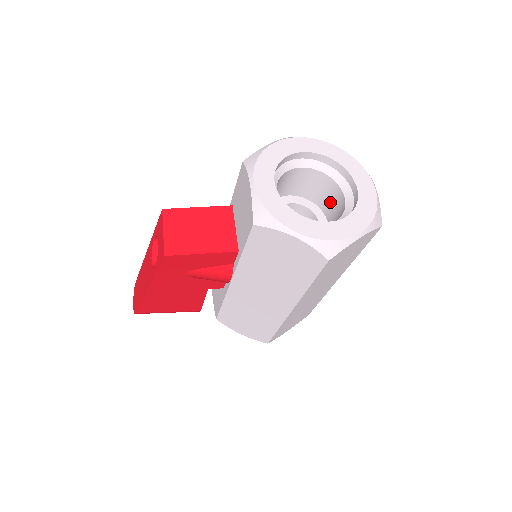
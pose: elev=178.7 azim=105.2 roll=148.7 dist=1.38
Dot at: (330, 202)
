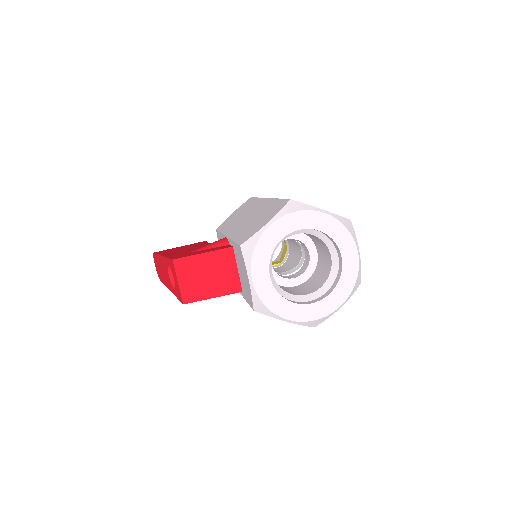
Dot at: (319, 245)
